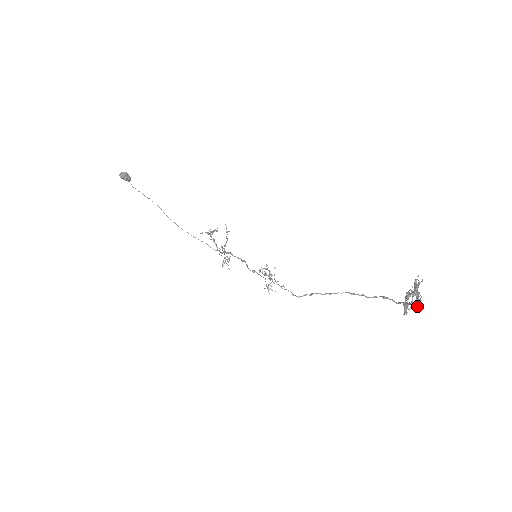
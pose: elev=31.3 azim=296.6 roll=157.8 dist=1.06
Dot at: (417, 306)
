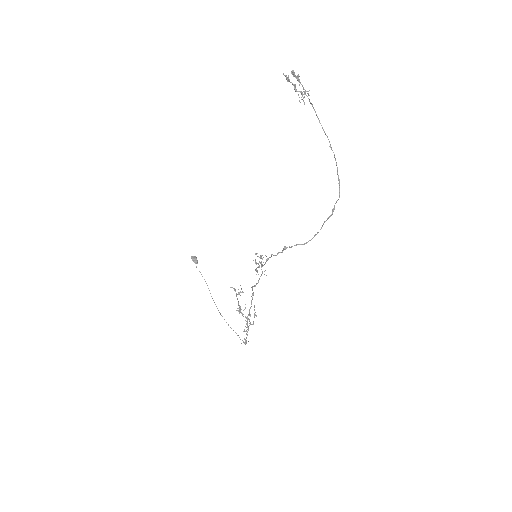
Dot at: (291, 71)
